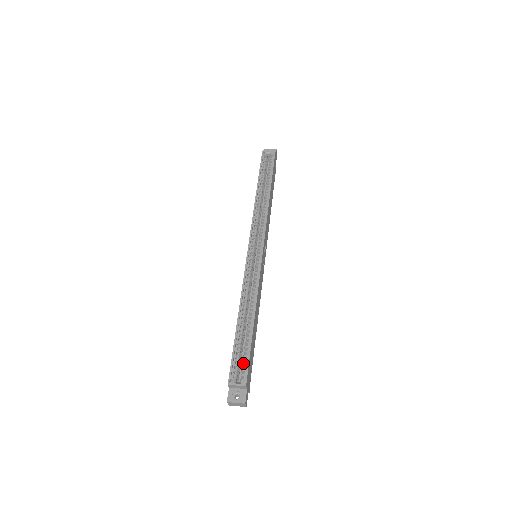
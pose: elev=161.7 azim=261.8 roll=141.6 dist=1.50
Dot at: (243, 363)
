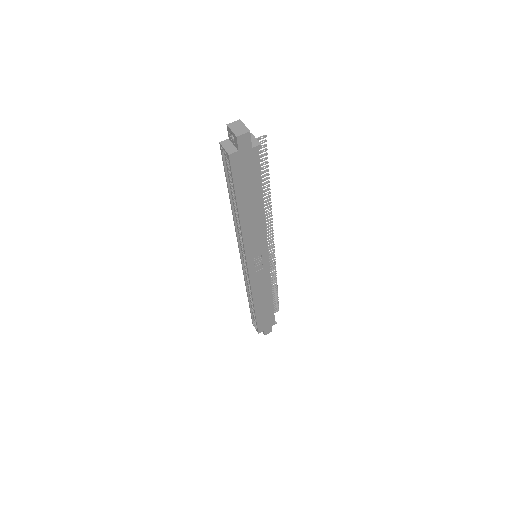
Dot at: occluded
